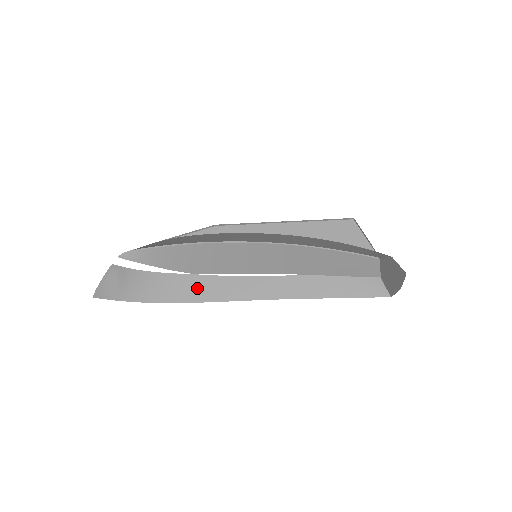
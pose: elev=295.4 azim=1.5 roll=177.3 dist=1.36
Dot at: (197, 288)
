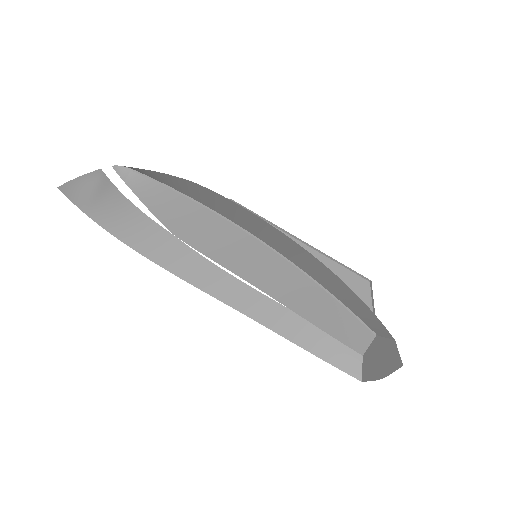
Dot at: (170, 252)
